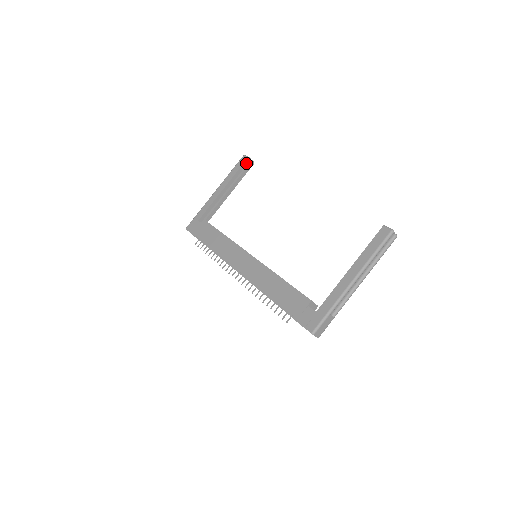
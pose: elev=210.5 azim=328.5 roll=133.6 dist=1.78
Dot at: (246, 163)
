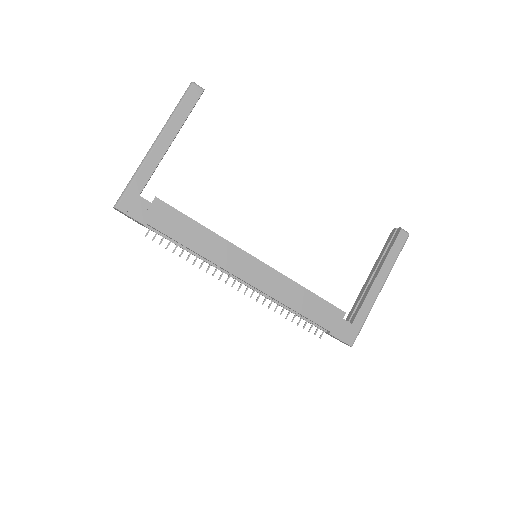
Dot at: occluded
